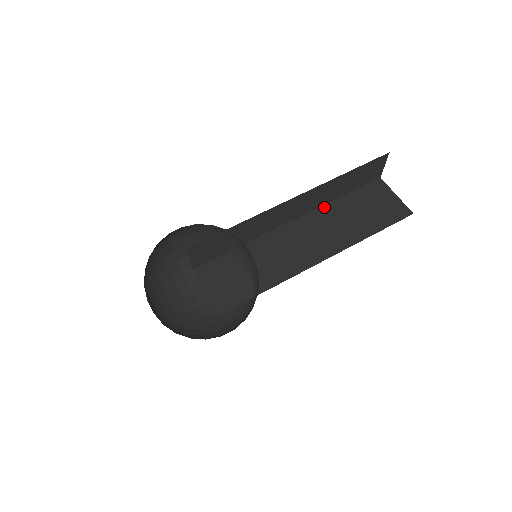
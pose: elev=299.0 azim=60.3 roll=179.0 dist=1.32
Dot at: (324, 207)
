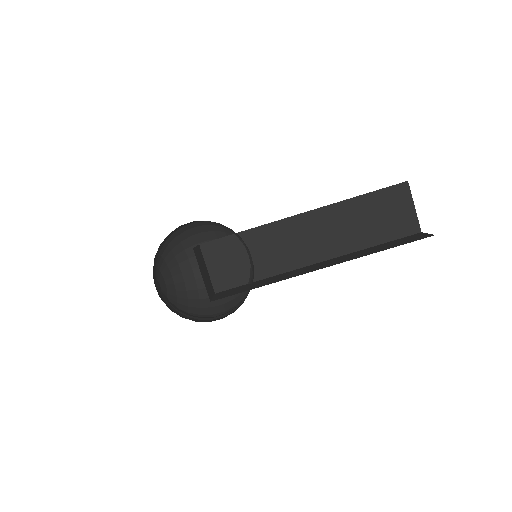
Dot at: (338, 204)
